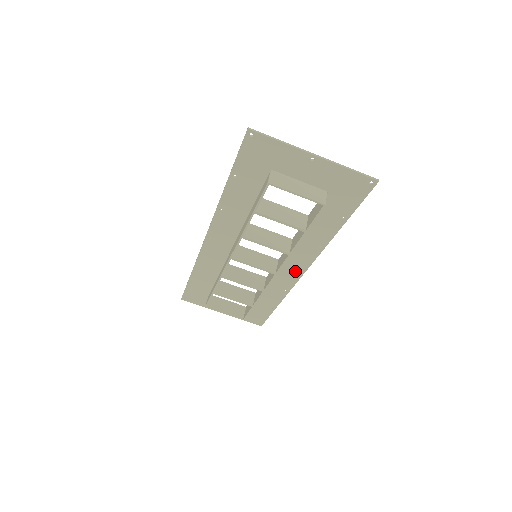
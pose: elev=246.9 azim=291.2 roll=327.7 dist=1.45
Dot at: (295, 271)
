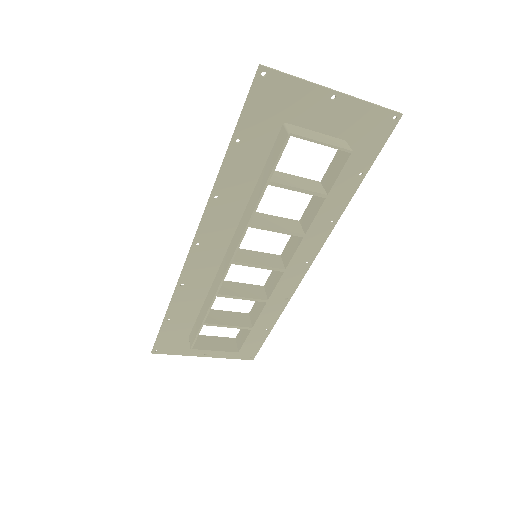
Dot at: (300, 266)
